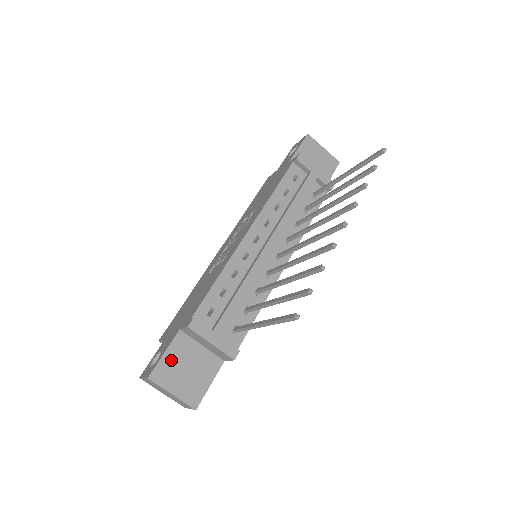
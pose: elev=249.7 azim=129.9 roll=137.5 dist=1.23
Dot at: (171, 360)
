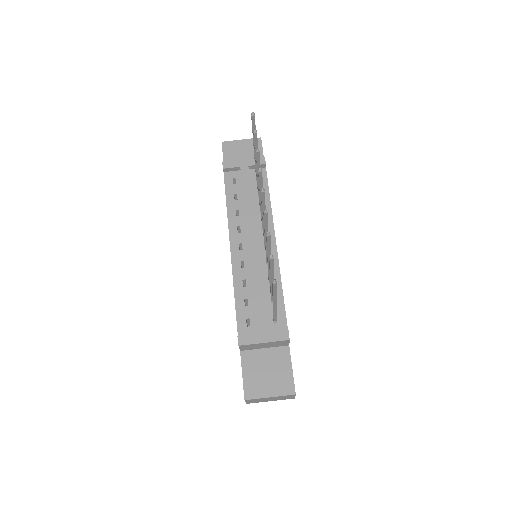
Dot at: (251, 376)
